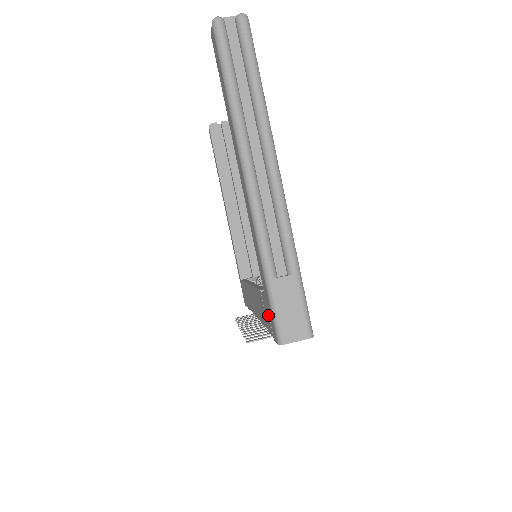
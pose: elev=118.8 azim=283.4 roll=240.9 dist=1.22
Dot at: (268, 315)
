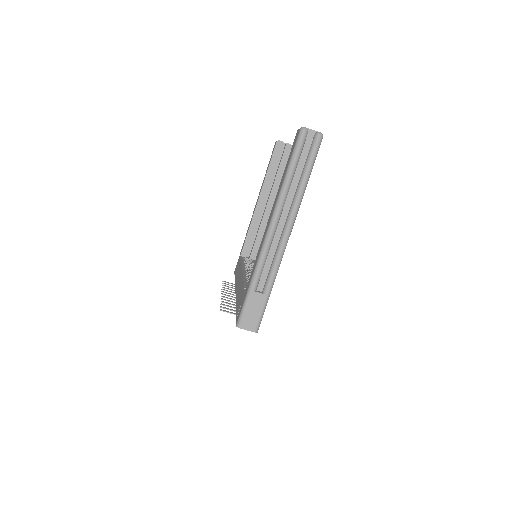
Dot at: (240, 306)
